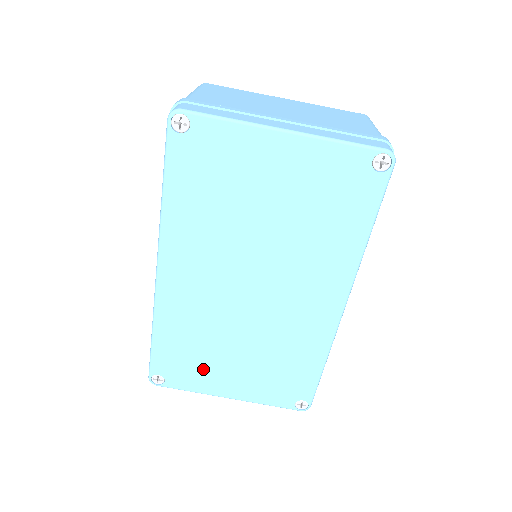
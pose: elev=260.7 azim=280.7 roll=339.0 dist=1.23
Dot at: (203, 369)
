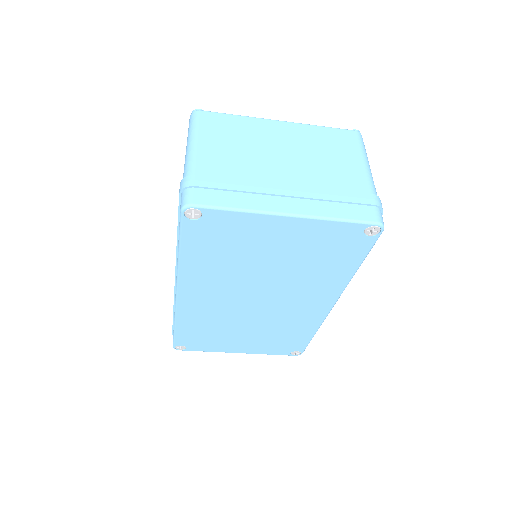
Dot at: (217, 341)
